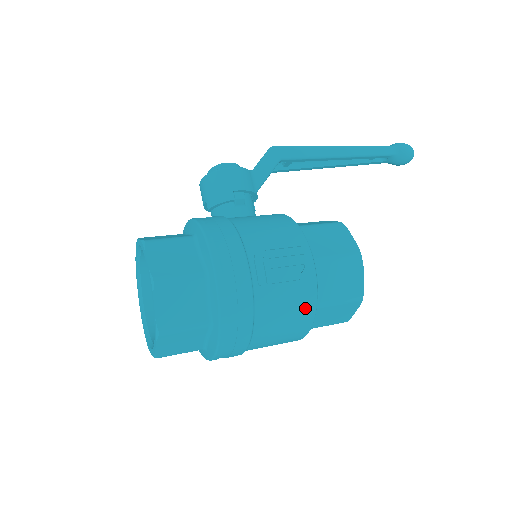
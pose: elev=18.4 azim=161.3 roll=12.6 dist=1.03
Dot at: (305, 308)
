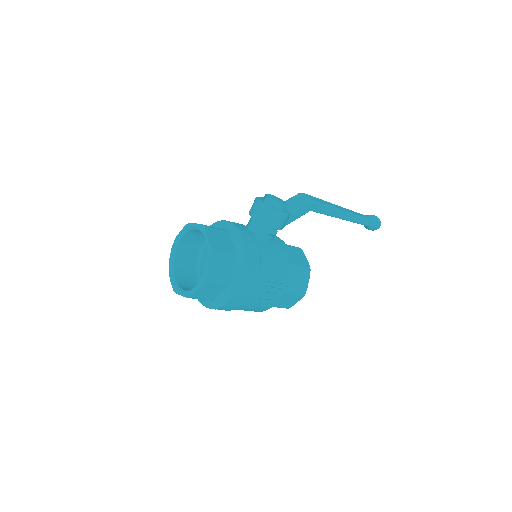
Dot at: (261, 310)
